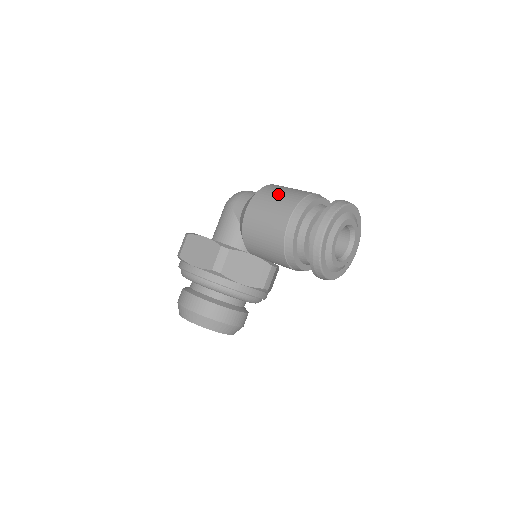
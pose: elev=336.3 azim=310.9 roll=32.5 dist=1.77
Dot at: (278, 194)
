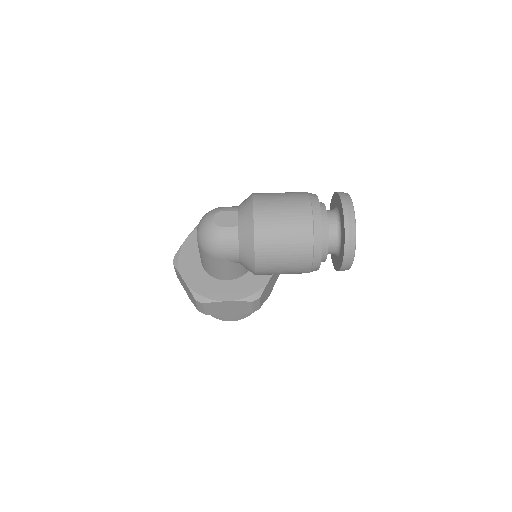
Dot at: (282, 247)
